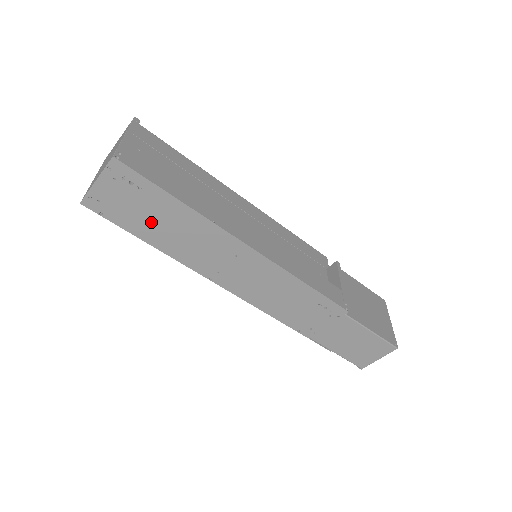
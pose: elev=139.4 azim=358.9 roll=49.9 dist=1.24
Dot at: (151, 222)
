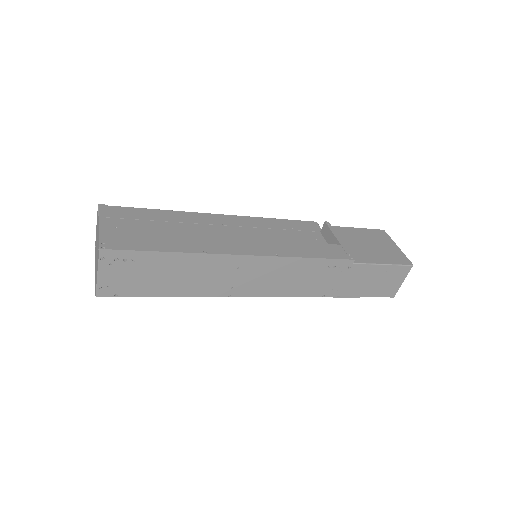
Dot at: (157, 280)
